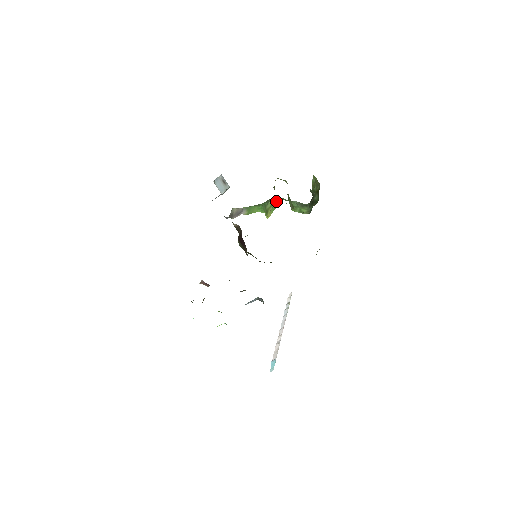
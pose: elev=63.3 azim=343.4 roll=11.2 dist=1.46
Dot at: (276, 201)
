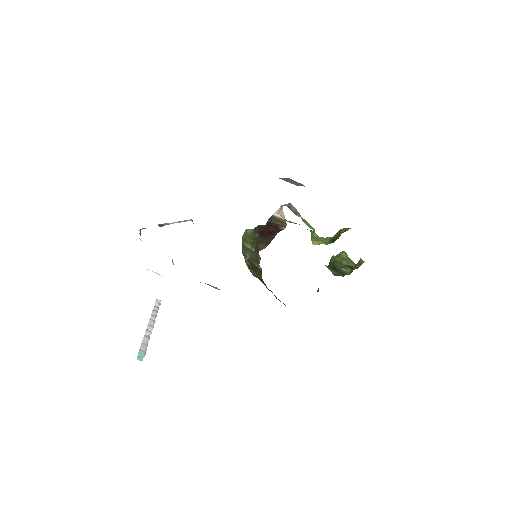
Dot at: (322, 239)
